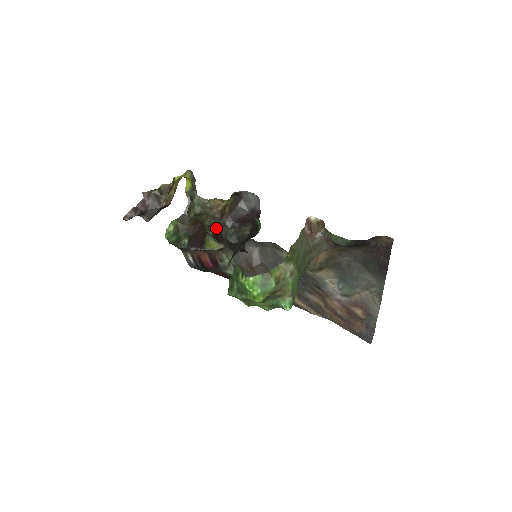
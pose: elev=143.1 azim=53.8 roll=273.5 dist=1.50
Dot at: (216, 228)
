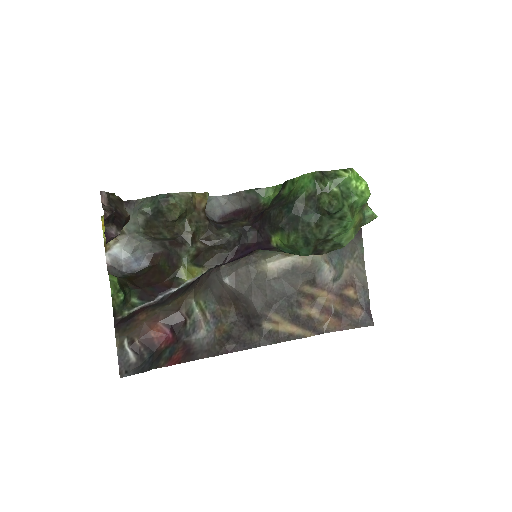
Dot at: (198, 239)
